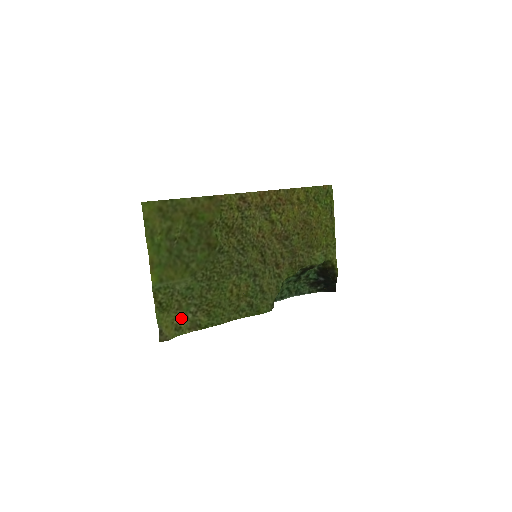
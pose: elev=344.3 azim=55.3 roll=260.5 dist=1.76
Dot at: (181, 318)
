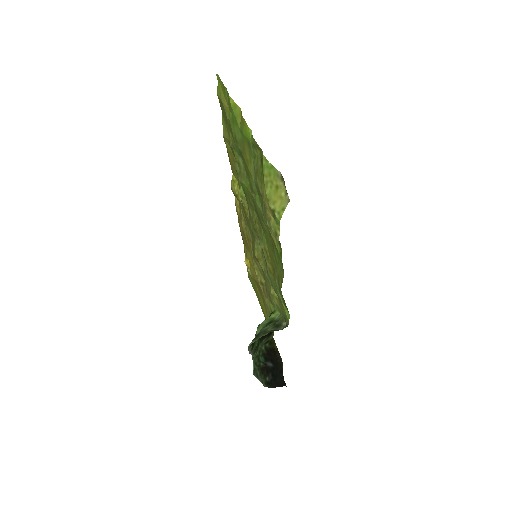
Dot at: (266, 211)
